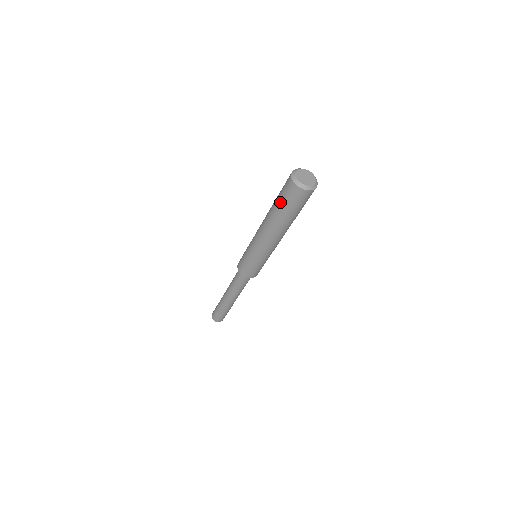
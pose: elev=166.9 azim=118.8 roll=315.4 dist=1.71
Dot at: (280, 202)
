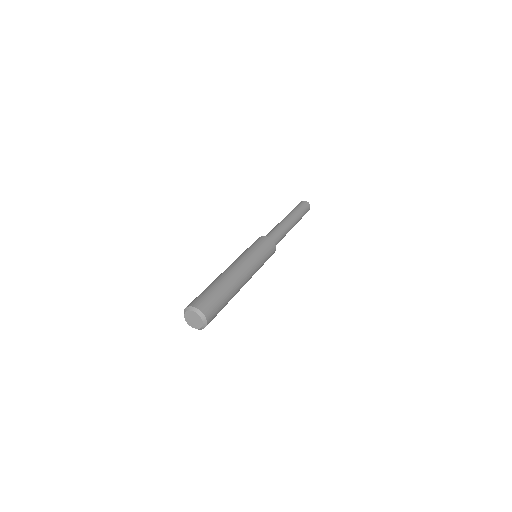
Dot at: occluded
